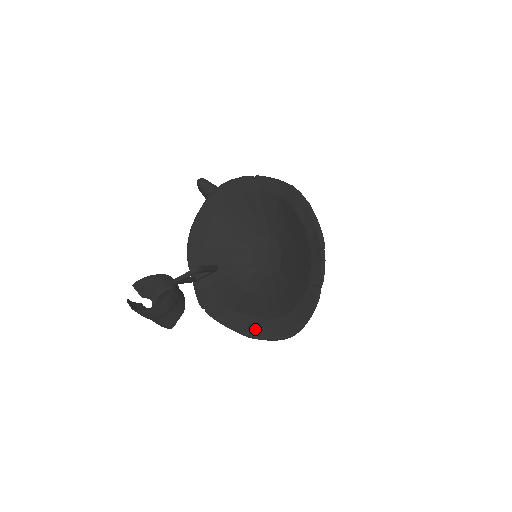
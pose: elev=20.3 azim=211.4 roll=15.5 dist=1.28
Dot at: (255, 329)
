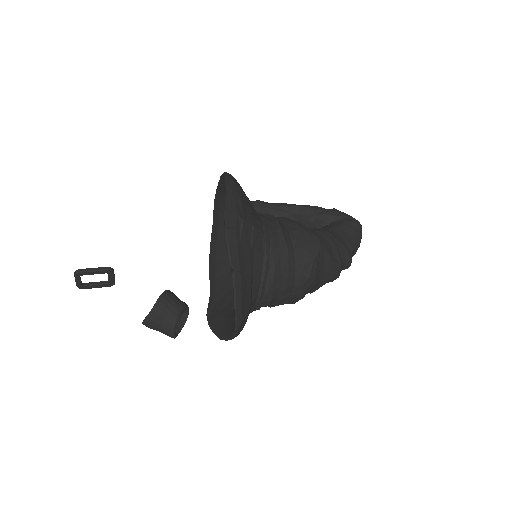
Dot at: (224, 330)
